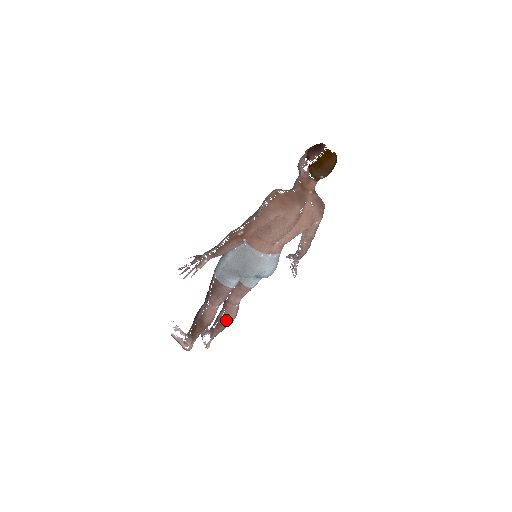
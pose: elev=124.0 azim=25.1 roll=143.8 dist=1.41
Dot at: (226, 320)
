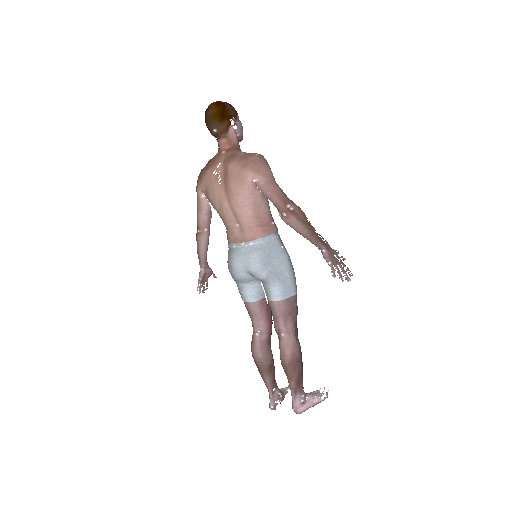
Dot at: (281, 358)
